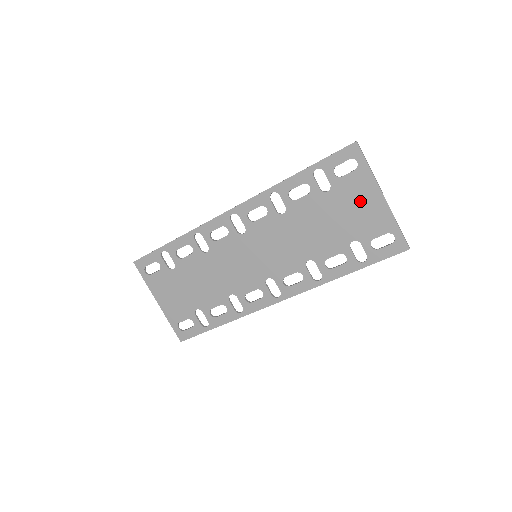
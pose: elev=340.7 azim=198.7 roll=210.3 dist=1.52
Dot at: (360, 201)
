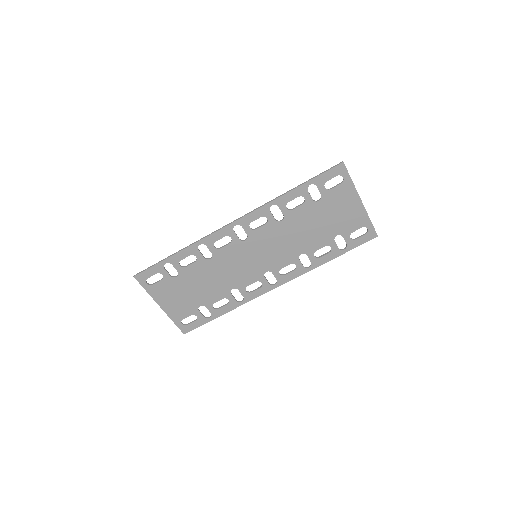
Dot at: (344, 206)
